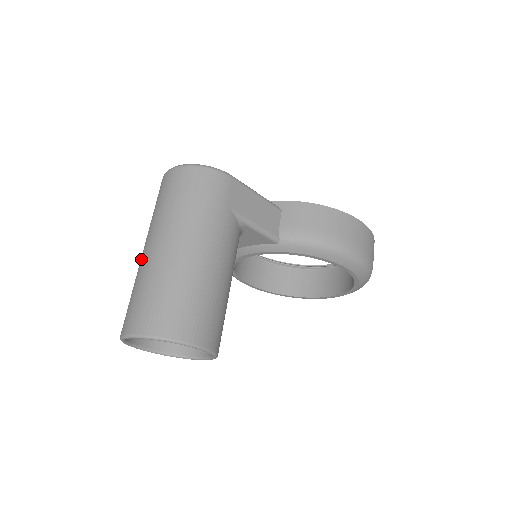
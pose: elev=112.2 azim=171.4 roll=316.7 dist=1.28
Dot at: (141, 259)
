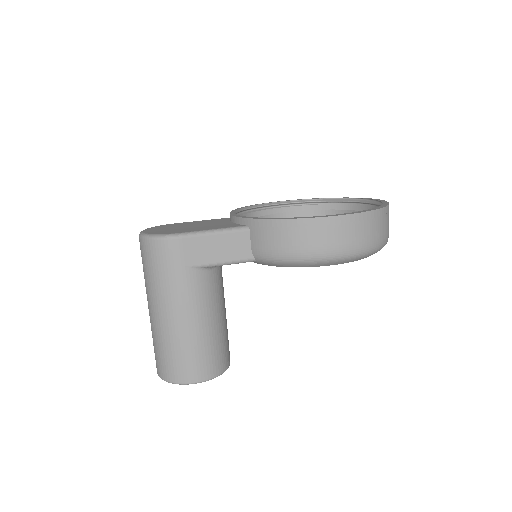
Dot at: occluded
